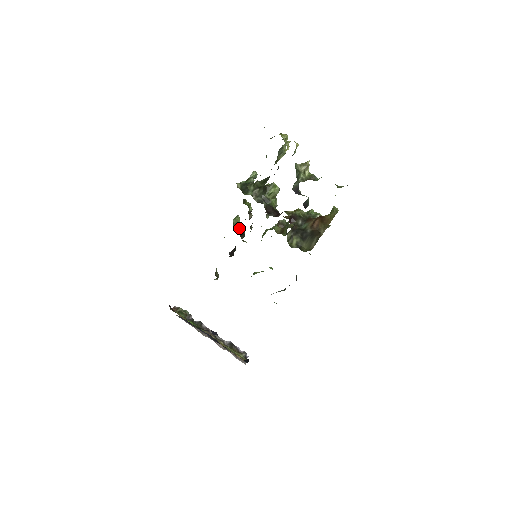
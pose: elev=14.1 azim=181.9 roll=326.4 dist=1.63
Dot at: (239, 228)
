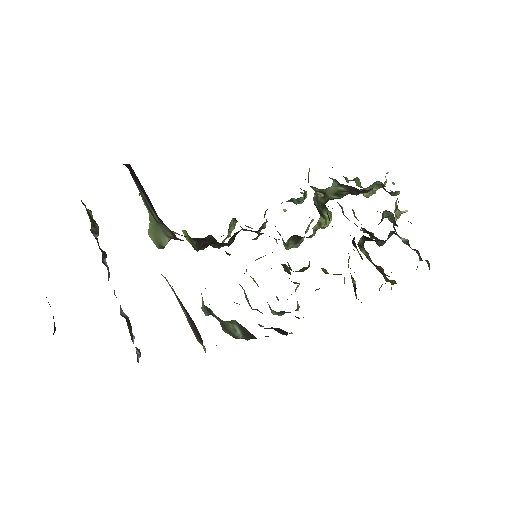
Dot at: (229, 233)
